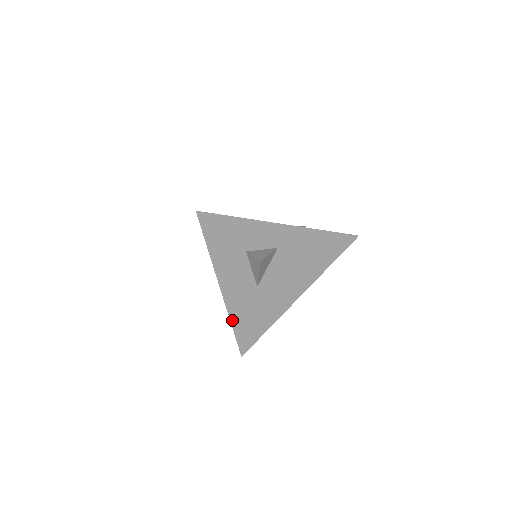
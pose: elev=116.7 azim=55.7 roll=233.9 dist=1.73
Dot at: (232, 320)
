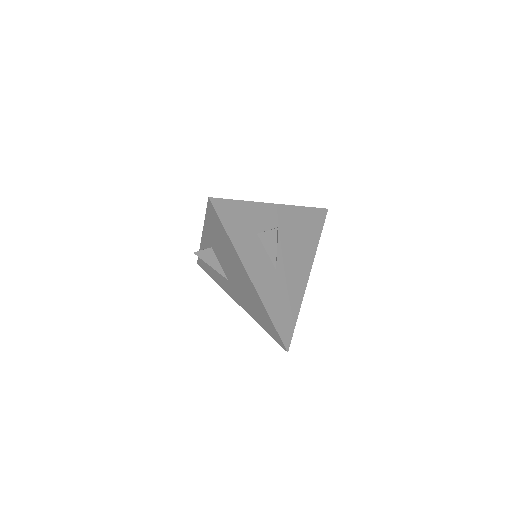
Dot at: (268, 310)
